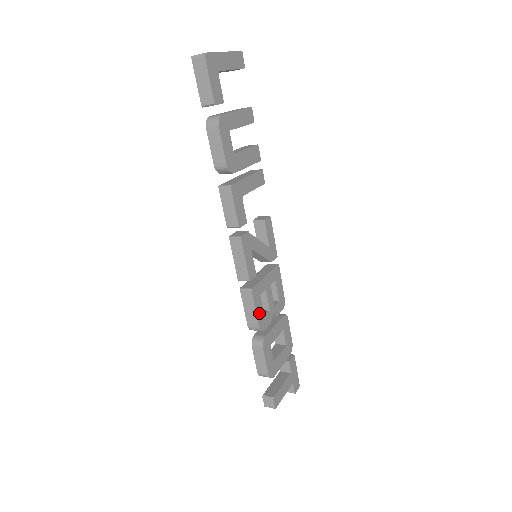
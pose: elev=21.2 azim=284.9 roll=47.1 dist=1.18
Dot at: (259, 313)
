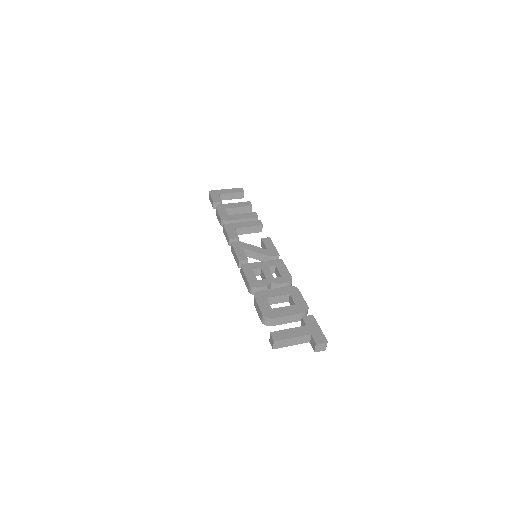
Dot at: (250, 277)
